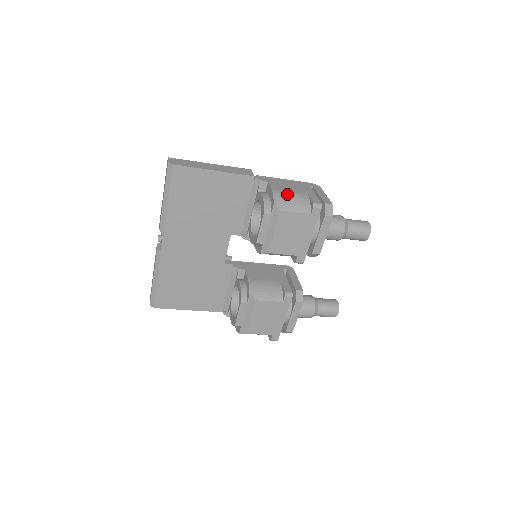
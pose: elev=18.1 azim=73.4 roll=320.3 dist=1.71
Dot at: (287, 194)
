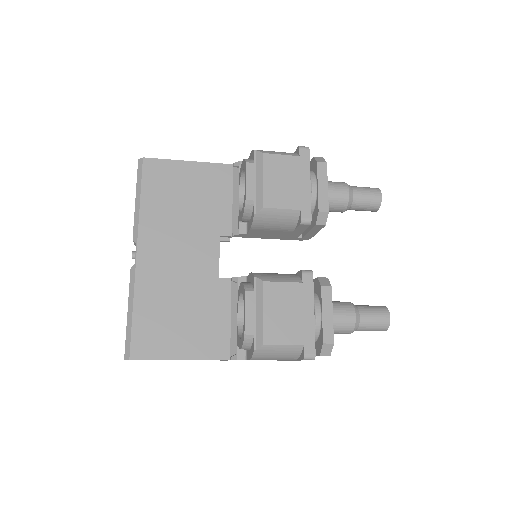
Dot at: occluded
